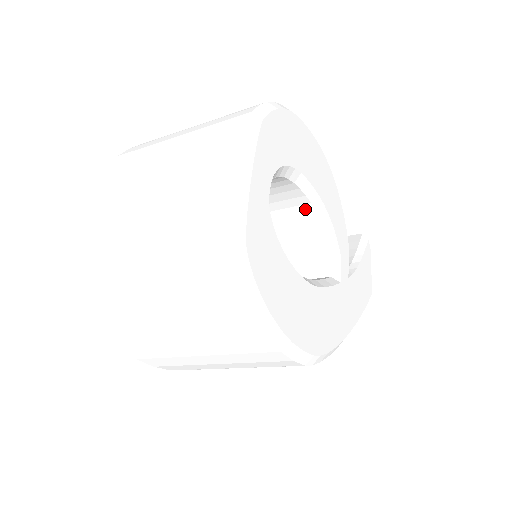
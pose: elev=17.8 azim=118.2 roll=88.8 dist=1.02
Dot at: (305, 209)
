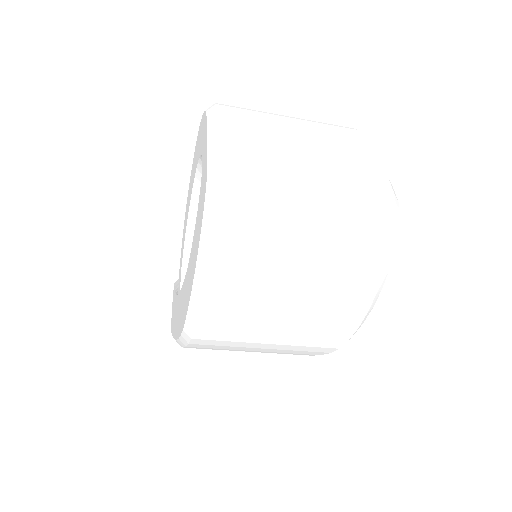
Dot at: occluded
